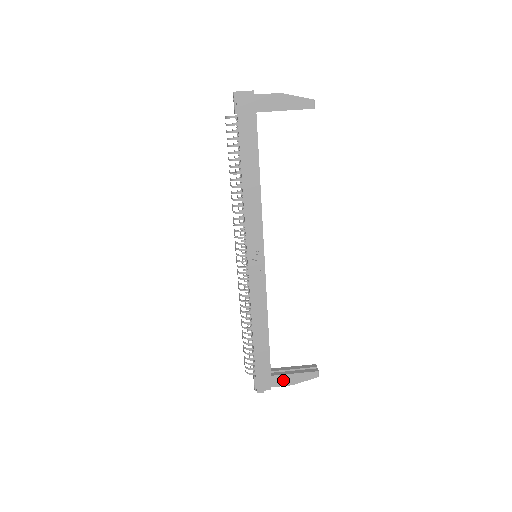
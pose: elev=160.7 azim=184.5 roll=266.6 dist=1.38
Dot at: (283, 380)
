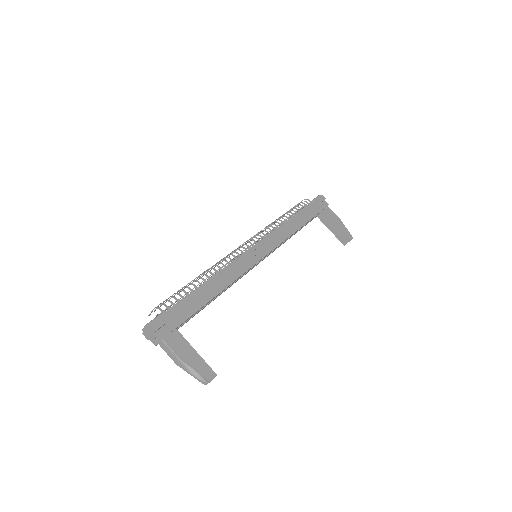
Dot at: (181, 345)
